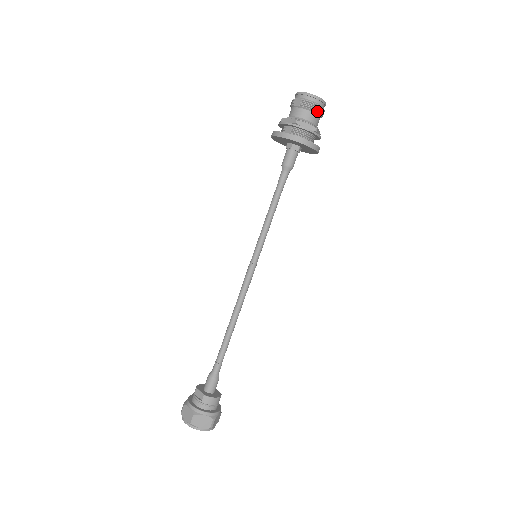
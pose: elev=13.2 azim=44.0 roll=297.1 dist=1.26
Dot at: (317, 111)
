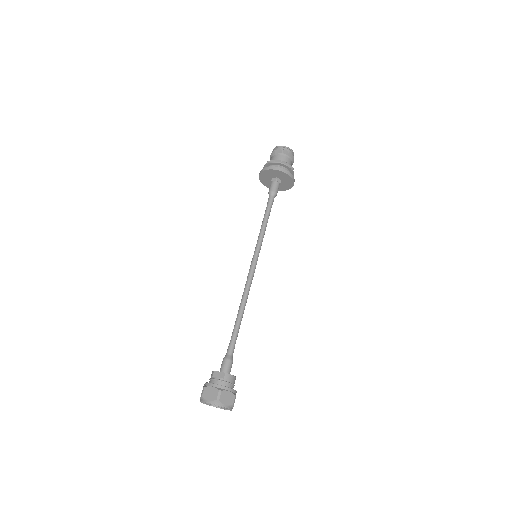
Dot at: (292, 158)
